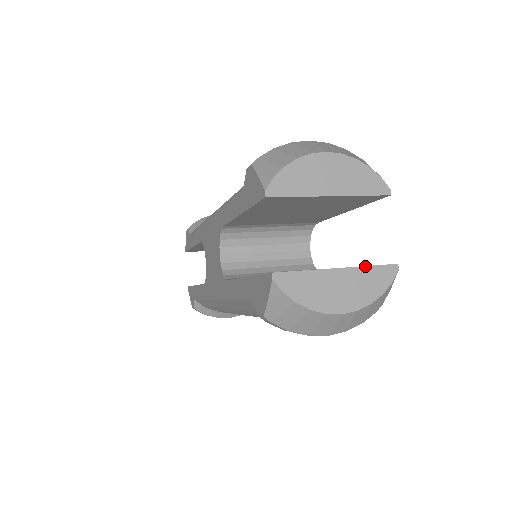
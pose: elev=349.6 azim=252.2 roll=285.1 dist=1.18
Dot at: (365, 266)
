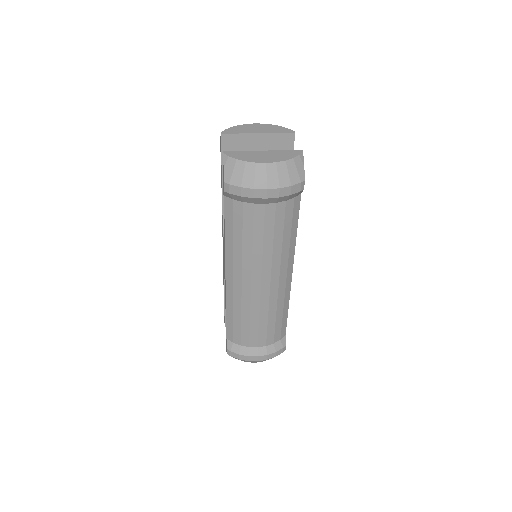
Dot at: (280, 150)
